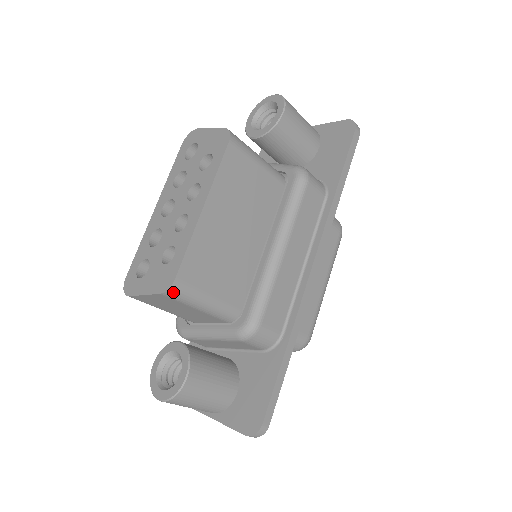
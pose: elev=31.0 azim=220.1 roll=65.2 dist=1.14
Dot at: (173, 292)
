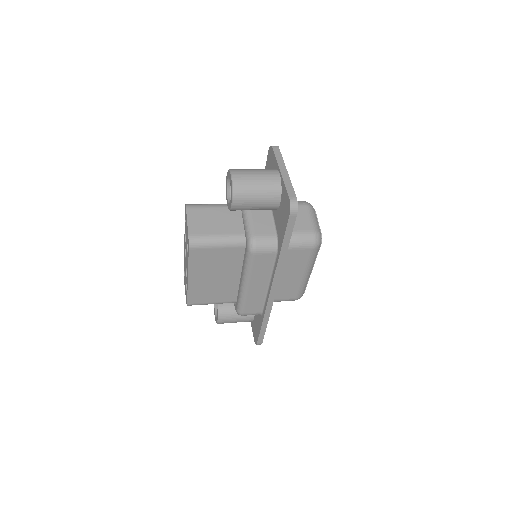
Dot at: (190, 305)
